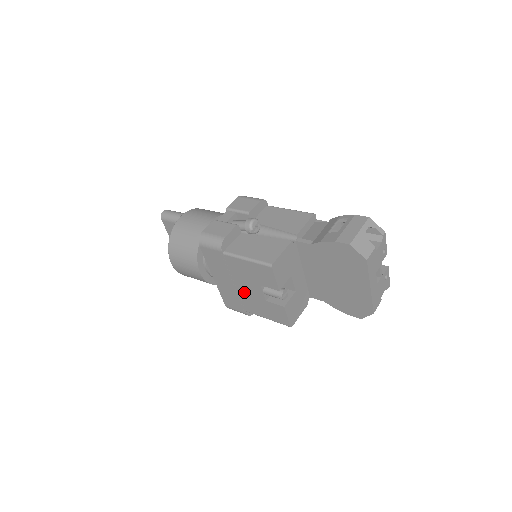
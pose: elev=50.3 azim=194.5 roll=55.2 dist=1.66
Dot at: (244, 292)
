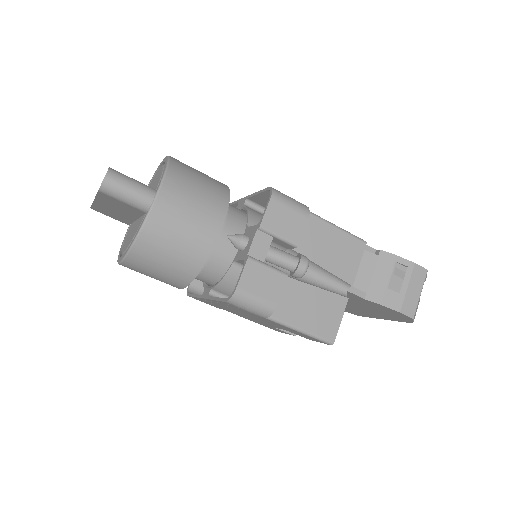
Dot at: (246, 316)
